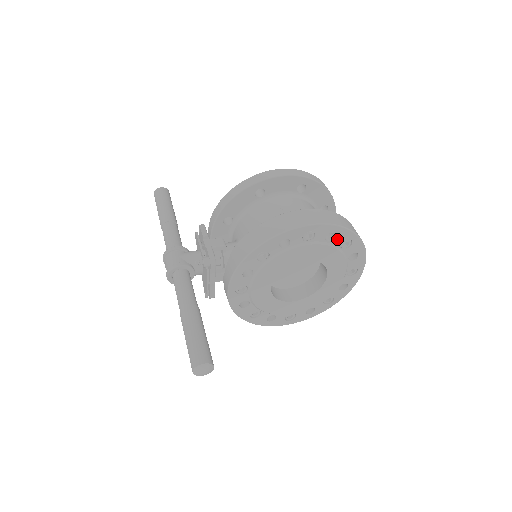
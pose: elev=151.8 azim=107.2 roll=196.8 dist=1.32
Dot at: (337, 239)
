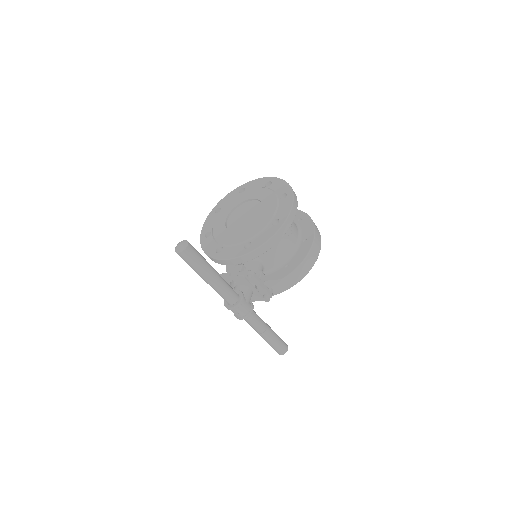
Dot at: occluded
